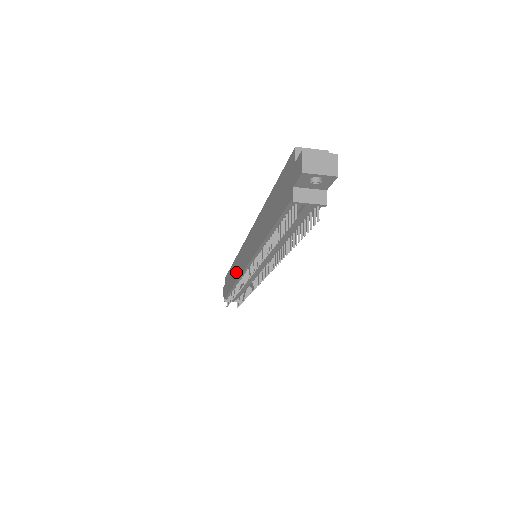
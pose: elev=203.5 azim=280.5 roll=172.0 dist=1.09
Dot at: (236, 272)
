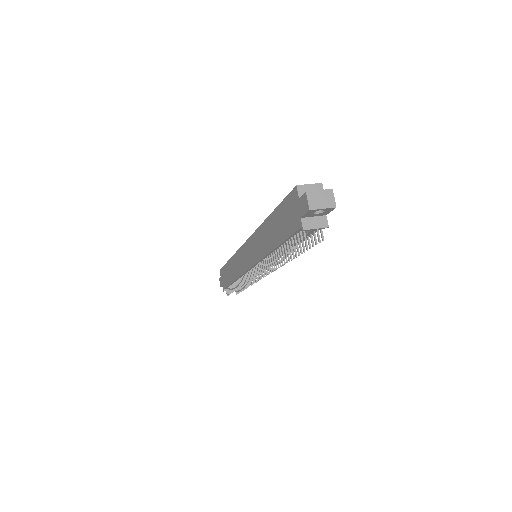
Dot at: (236, 269)
